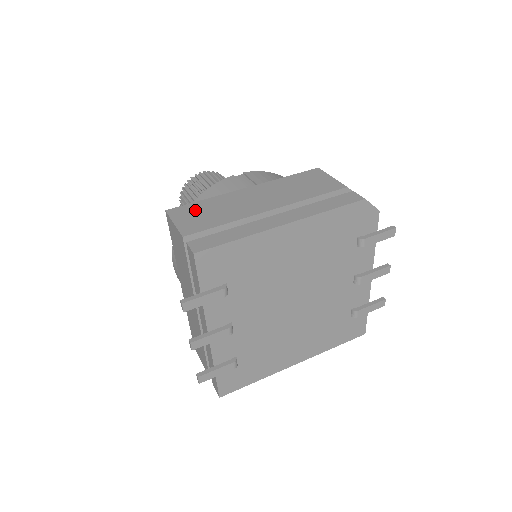
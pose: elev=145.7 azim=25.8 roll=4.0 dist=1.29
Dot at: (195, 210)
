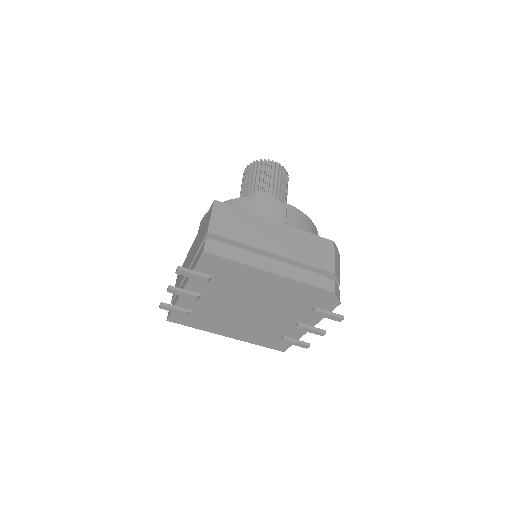
Dot at: (231, 215)
